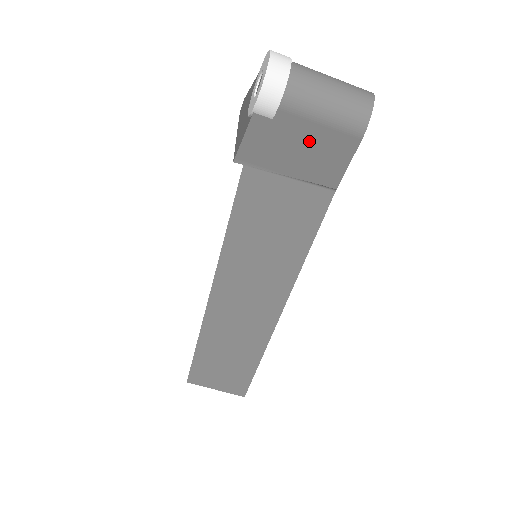
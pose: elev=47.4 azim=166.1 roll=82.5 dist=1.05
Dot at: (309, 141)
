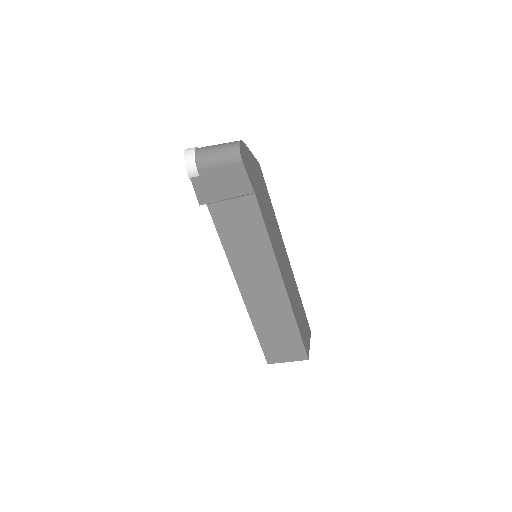
Dot at: (222, 177)
